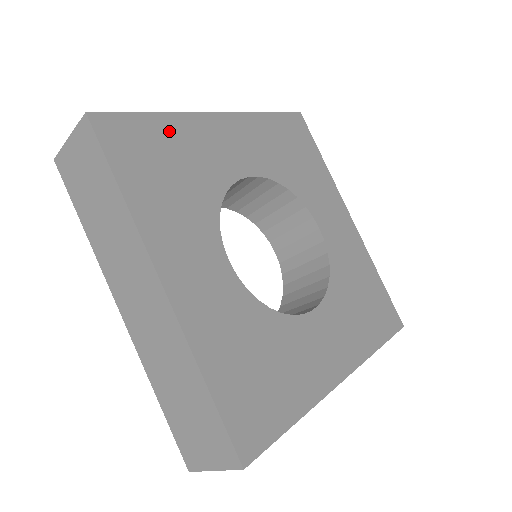
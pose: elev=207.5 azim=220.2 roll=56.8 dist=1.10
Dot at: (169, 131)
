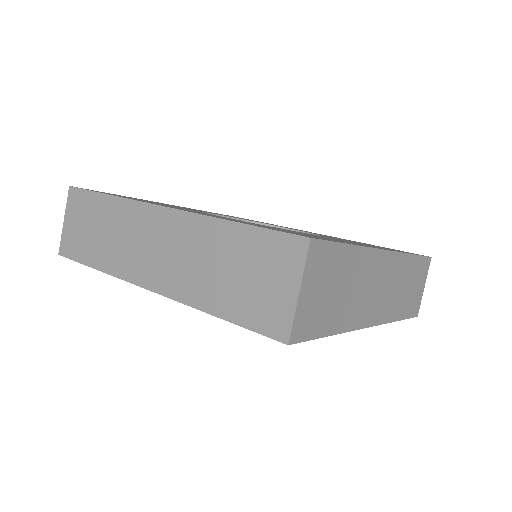
Dot at: occluded
